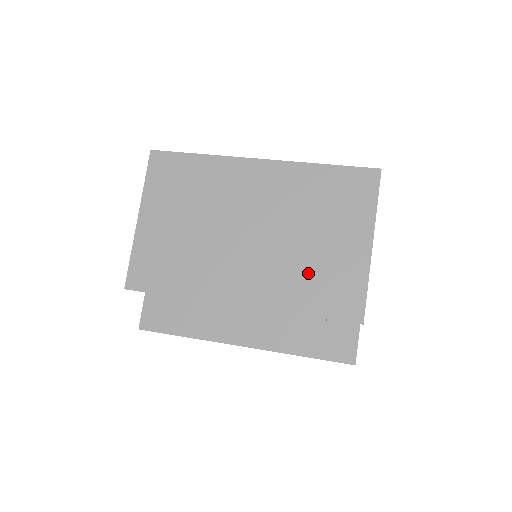
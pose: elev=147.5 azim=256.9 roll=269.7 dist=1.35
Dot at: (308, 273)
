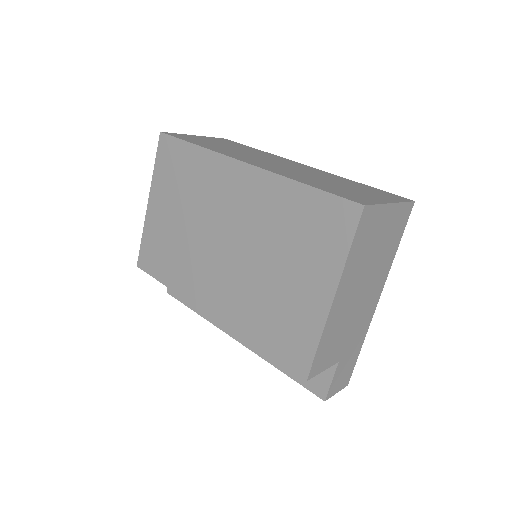
Dot at: (267, 306)
